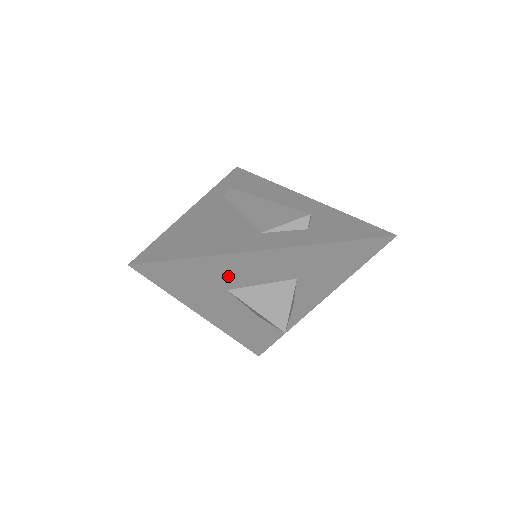
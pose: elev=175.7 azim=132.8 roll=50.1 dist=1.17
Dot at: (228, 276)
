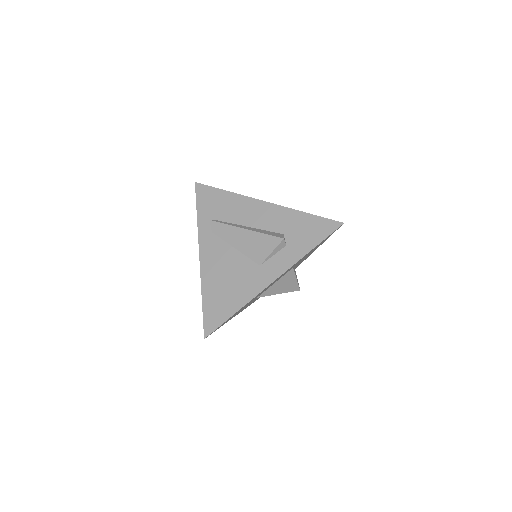
Dot at: occluded
